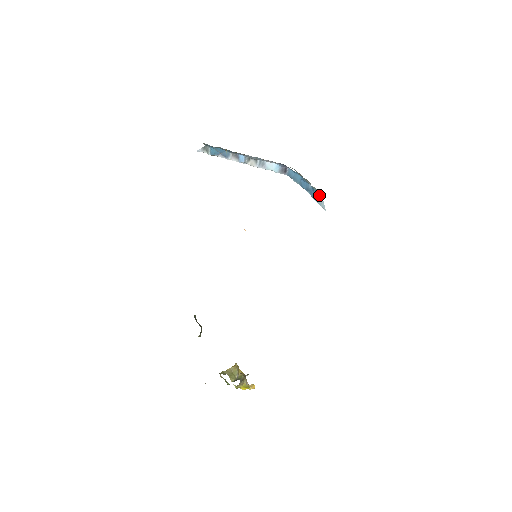
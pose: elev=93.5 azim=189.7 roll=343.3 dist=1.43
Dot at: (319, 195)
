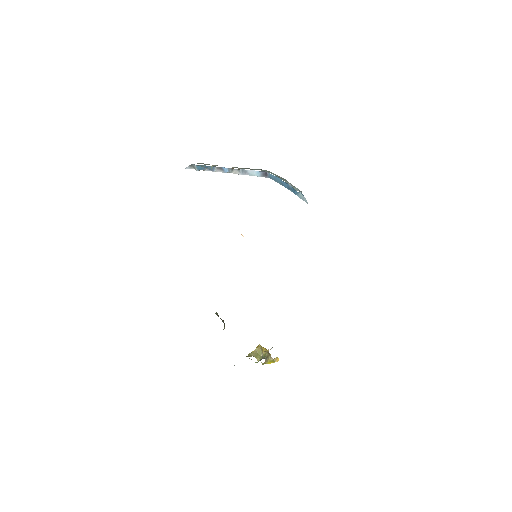
Dot at: (300, 192)
